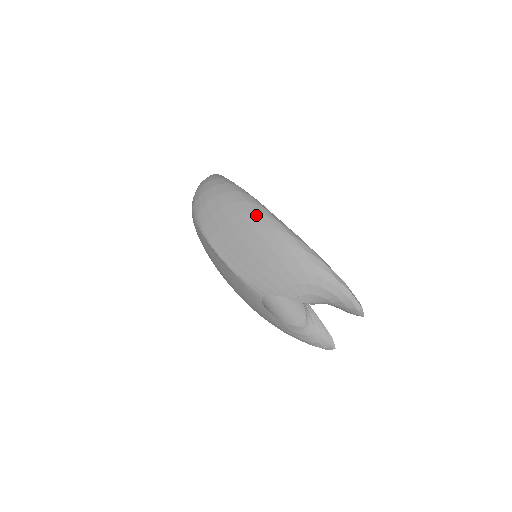
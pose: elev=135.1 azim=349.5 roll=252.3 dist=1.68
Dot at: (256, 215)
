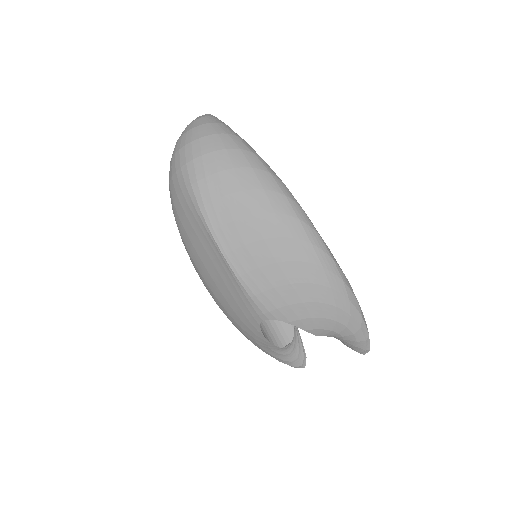
Dot at: (296, 220)
